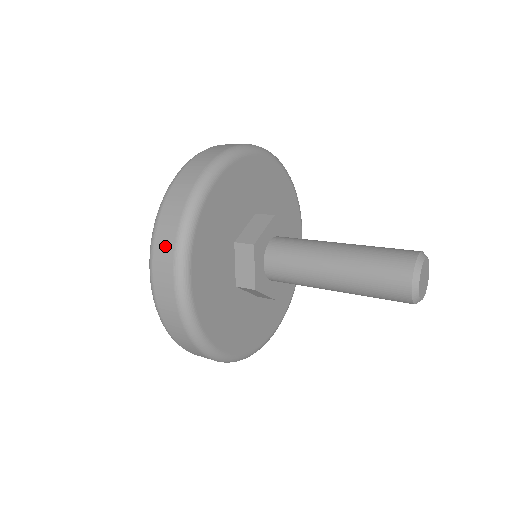
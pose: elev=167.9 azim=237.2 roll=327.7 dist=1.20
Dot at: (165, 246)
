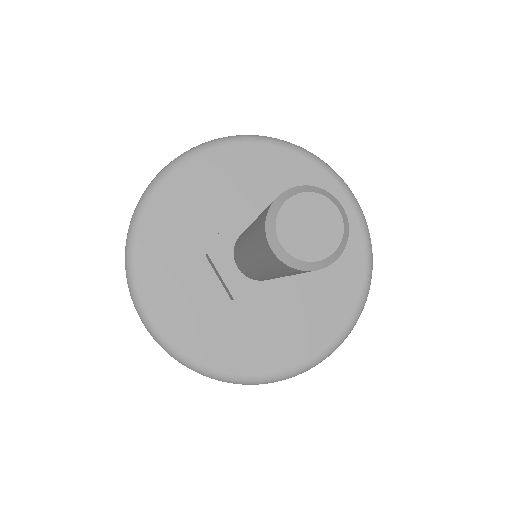
Dot at: occluded
